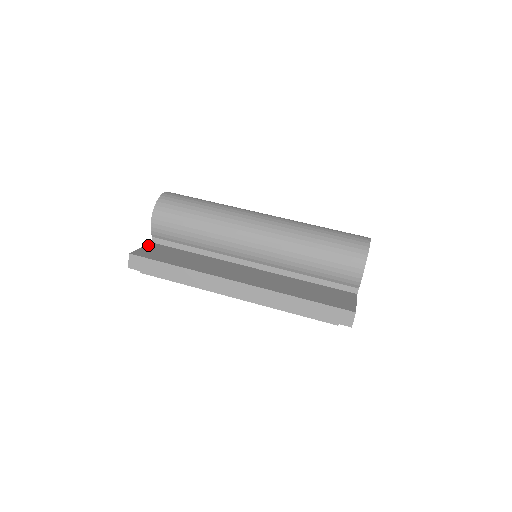
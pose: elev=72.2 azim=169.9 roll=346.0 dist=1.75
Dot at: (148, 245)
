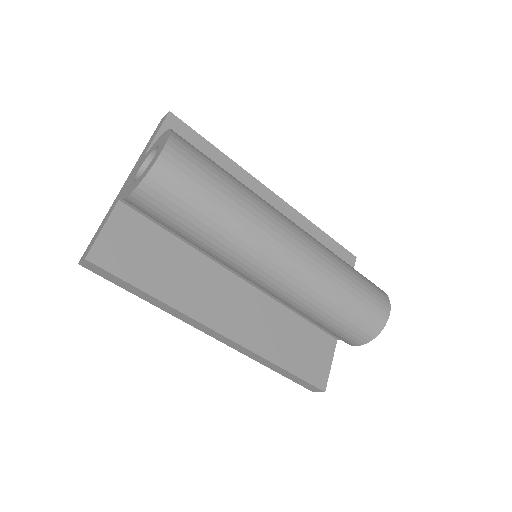
Dot at: (113, 215)
